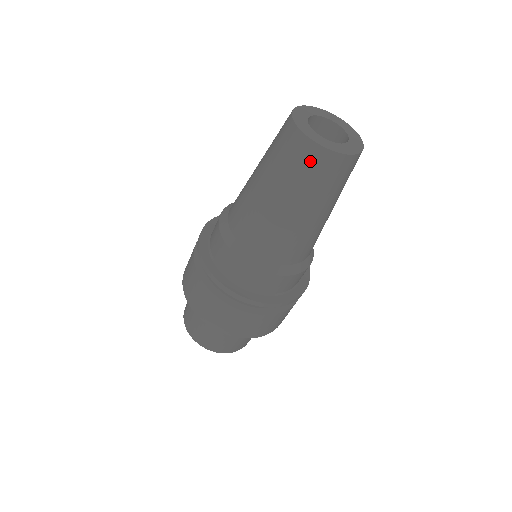
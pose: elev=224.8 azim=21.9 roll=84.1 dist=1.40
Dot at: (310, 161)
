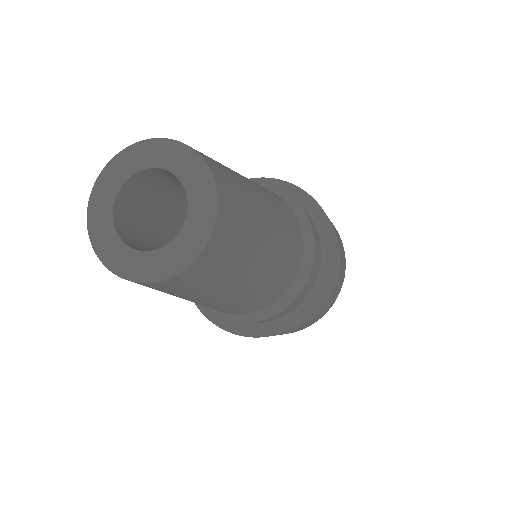
Dot at: occluded
